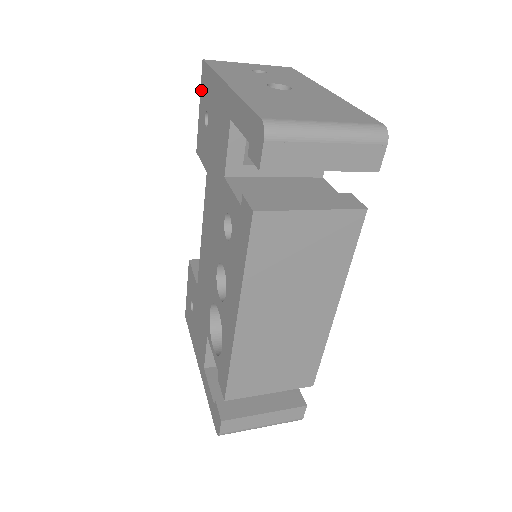
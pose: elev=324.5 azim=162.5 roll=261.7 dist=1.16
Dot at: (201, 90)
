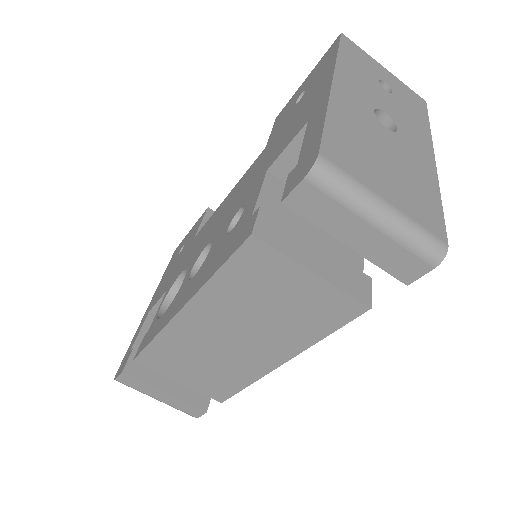
Dot at: (319, 62)
